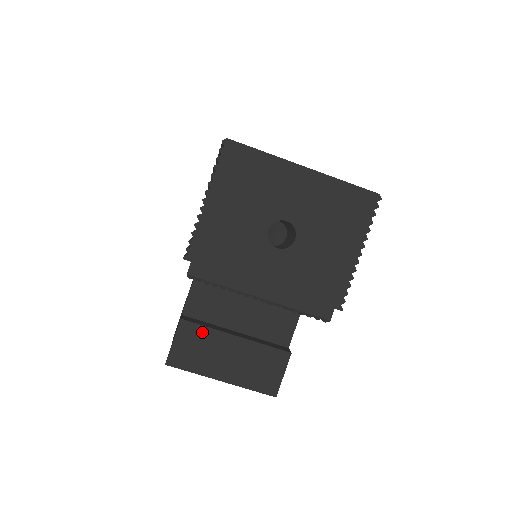
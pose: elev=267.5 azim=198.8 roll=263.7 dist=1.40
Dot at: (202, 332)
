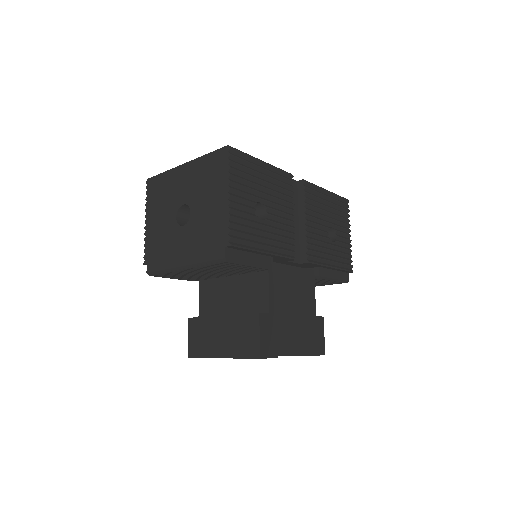
Dot at: (201, 322)
